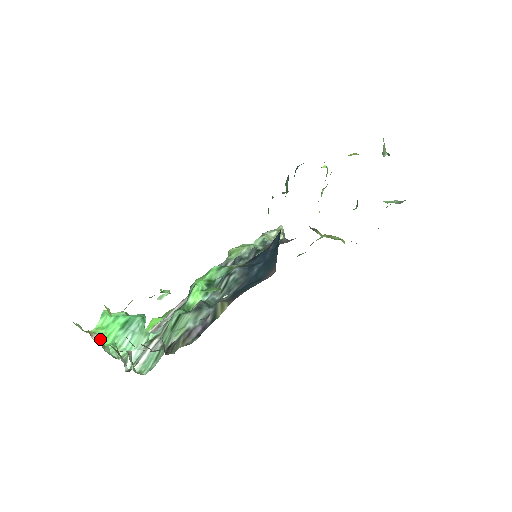
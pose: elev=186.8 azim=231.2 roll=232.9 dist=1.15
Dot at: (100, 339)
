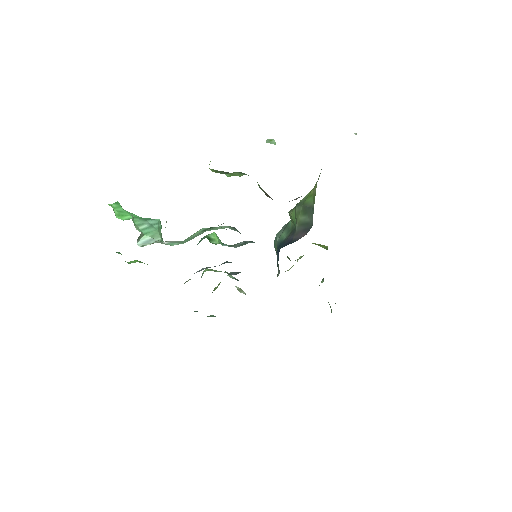
Dot at: (114, 211)
